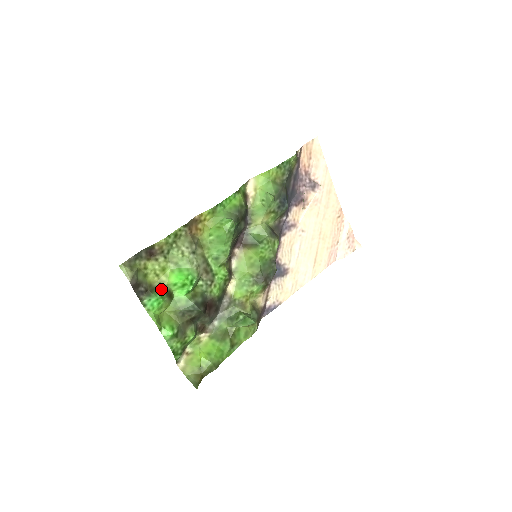
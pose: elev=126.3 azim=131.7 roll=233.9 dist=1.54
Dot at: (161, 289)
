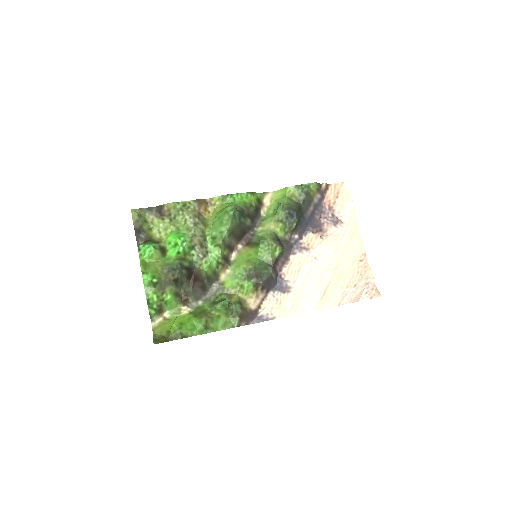
Dot at: (157, 242)
